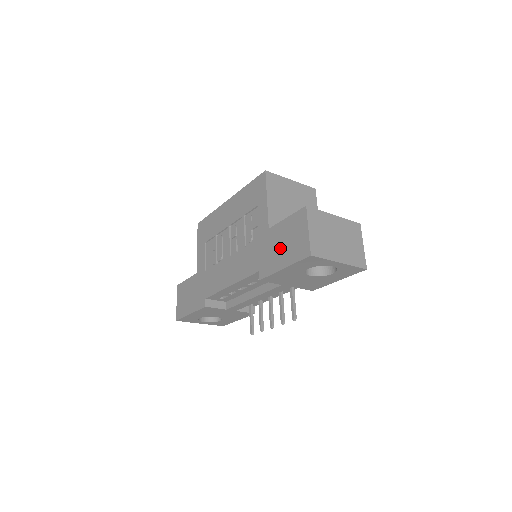
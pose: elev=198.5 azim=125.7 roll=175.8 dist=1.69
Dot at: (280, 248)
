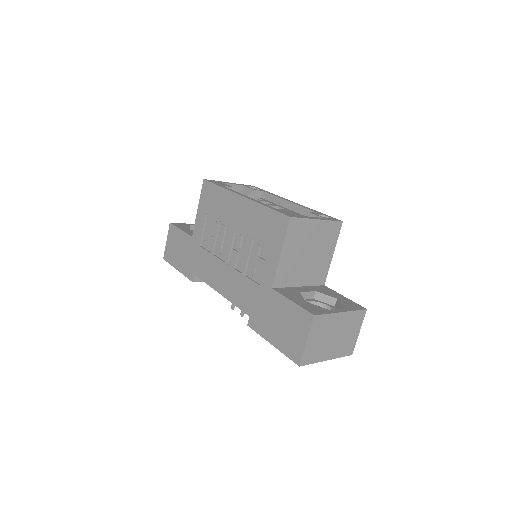
Dot at: (275, 323)
